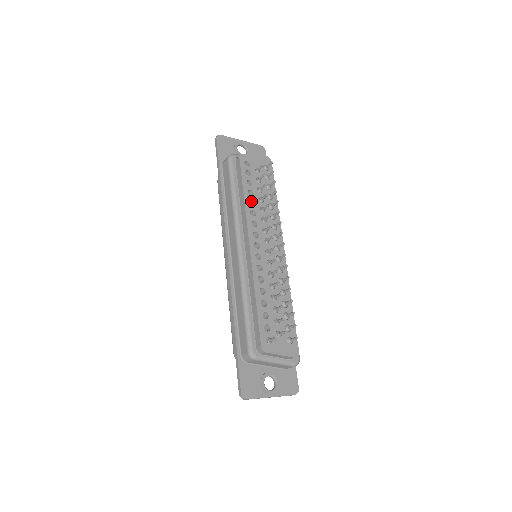
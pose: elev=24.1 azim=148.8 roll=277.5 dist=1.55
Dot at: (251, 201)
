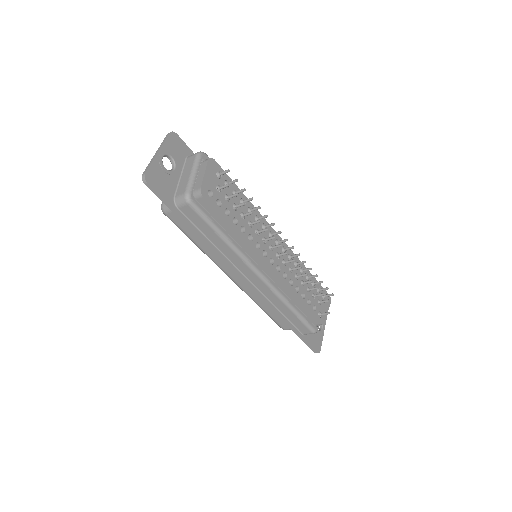
Dot at: (239, 227)
